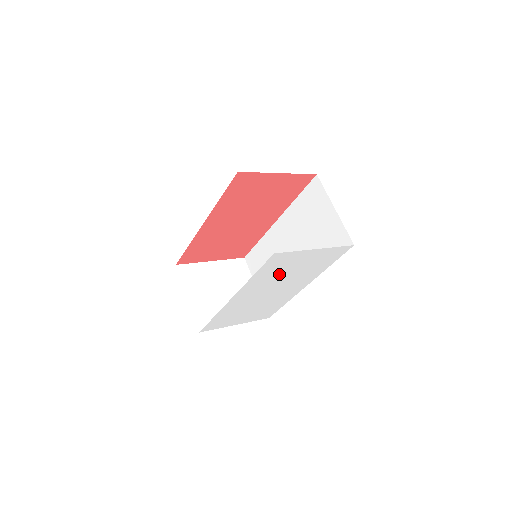
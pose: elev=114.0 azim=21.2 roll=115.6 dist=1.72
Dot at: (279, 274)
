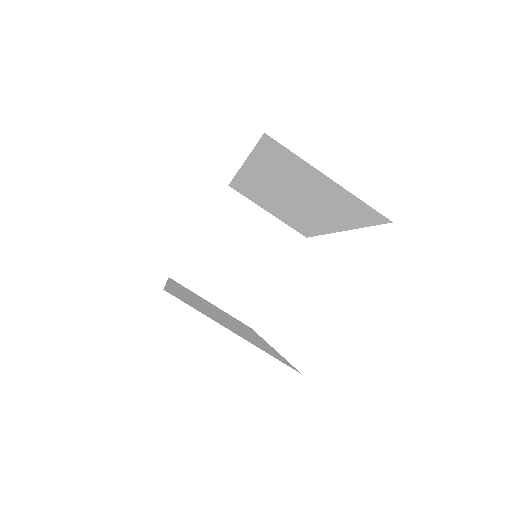
Dot at: occluded
